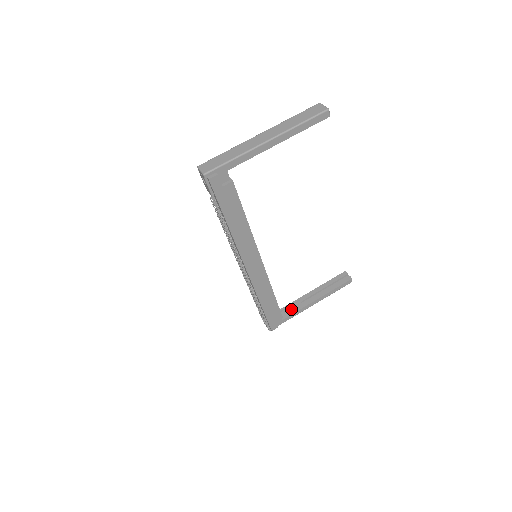
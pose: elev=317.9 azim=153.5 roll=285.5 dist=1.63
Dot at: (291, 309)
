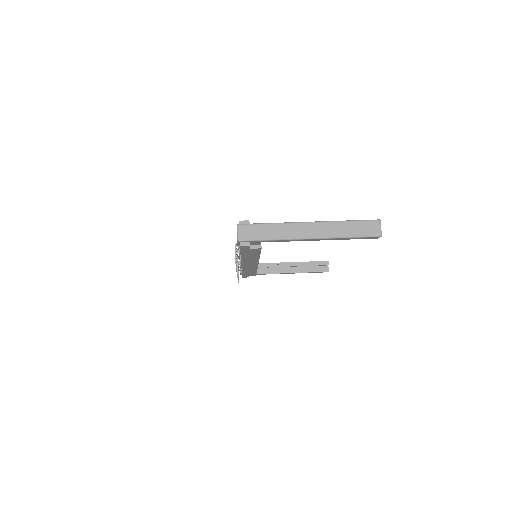
Dot at: (267, 268)
